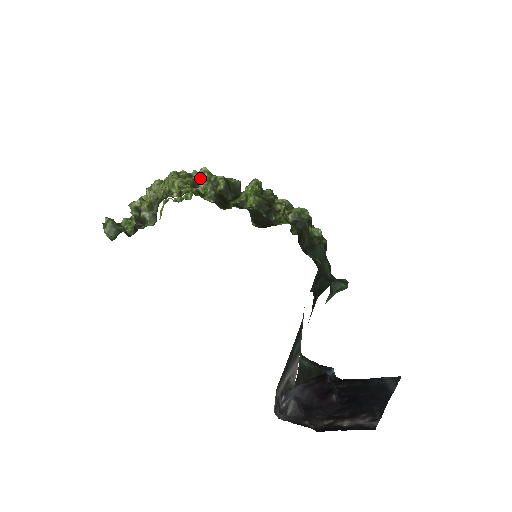
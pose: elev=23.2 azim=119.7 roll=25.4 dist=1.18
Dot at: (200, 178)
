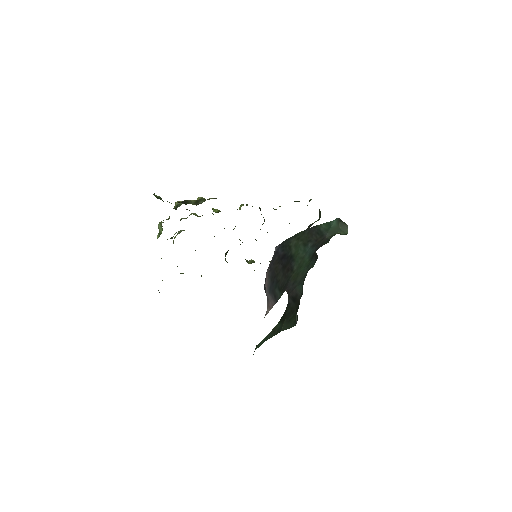
Dot at: (241, 206)
